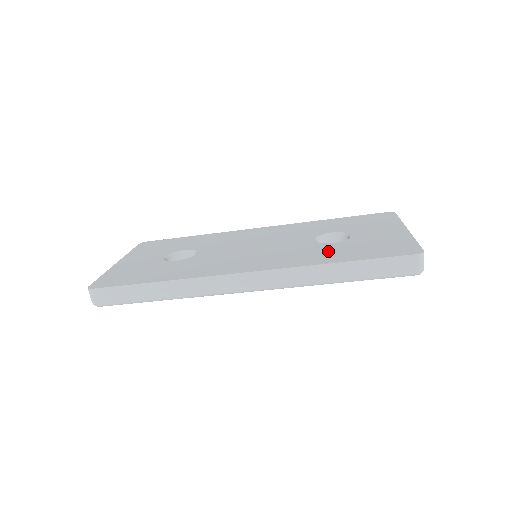
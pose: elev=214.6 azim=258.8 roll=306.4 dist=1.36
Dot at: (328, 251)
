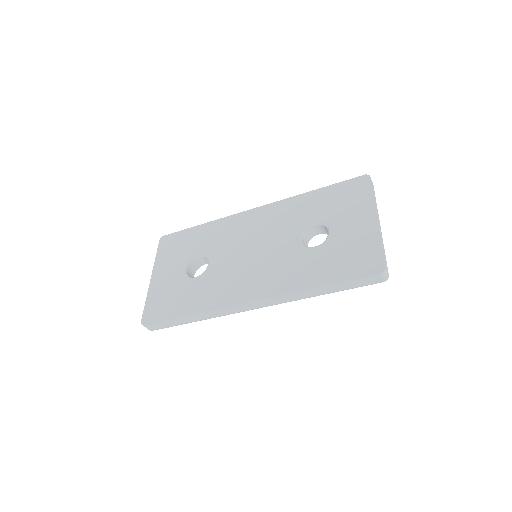
Dot at: (311, 264)
